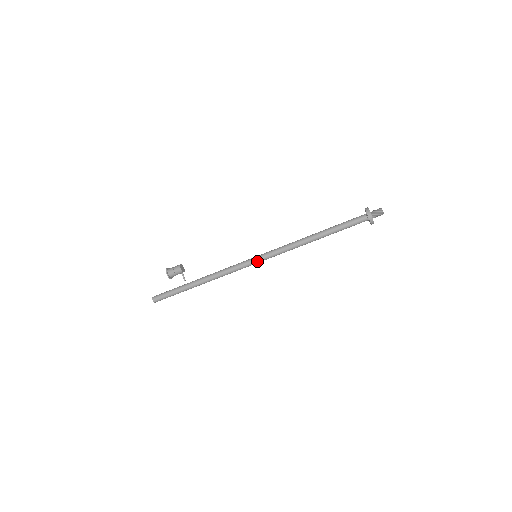
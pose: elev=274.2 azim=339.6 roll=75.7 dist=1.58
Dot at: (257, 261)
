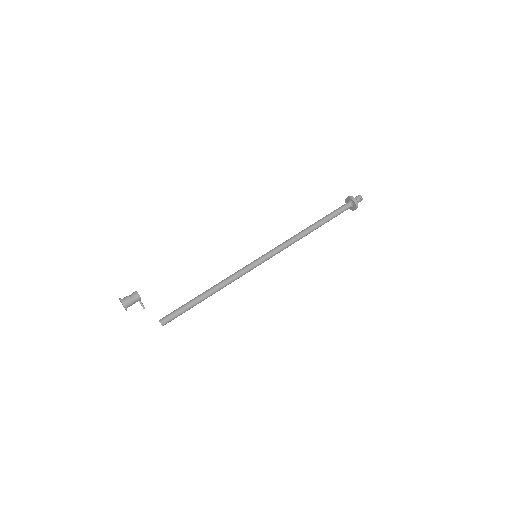
Dot at: (268, 258)
